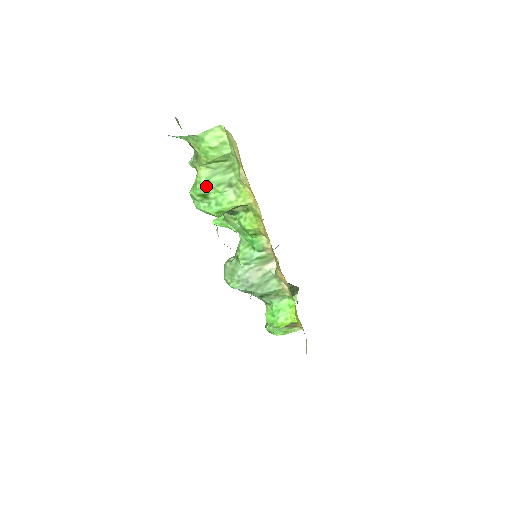
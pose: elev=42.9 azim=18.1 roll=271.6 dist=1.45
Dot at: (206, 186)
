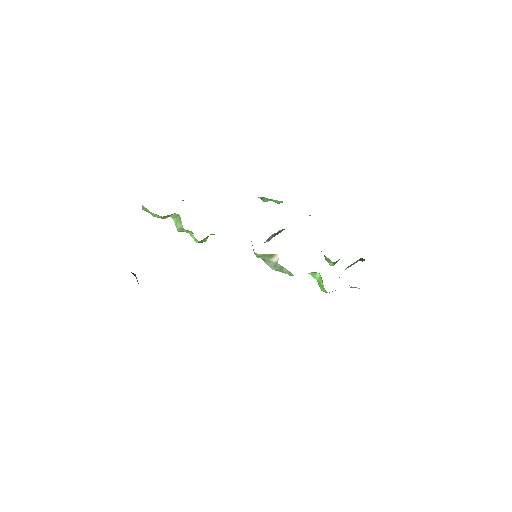
Dot at: (179, 230)
